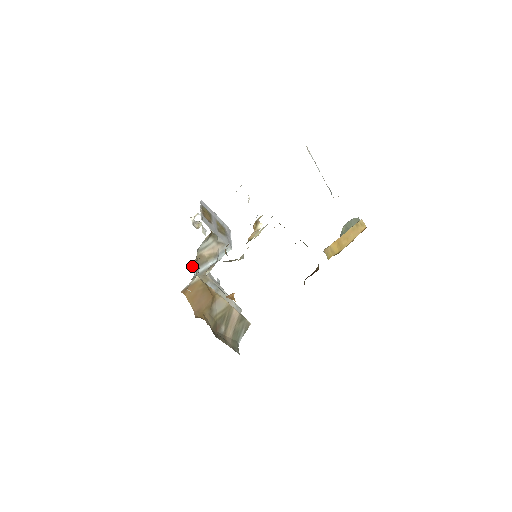
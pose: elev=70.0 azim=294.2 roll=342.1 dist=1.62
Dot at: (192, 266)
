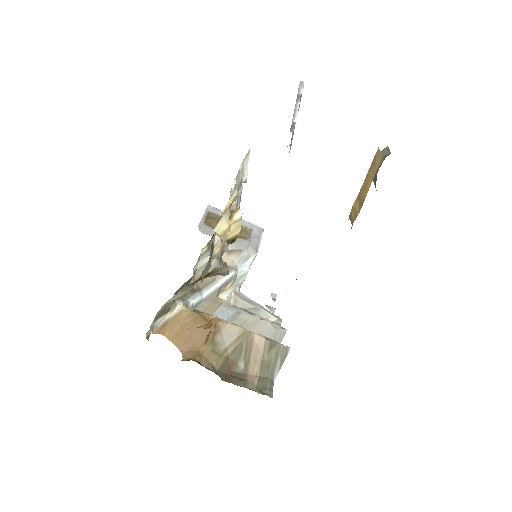
Dot at: (185, 293)
